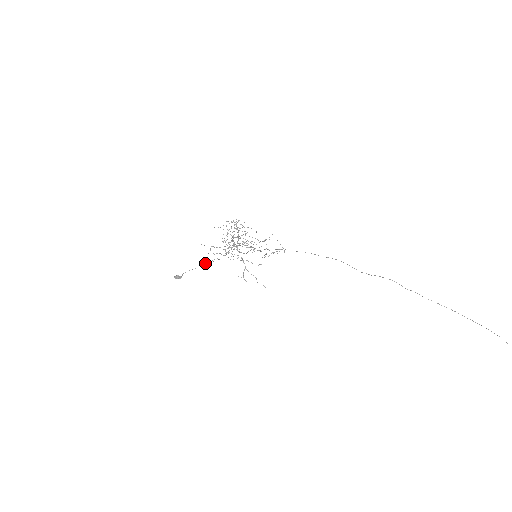
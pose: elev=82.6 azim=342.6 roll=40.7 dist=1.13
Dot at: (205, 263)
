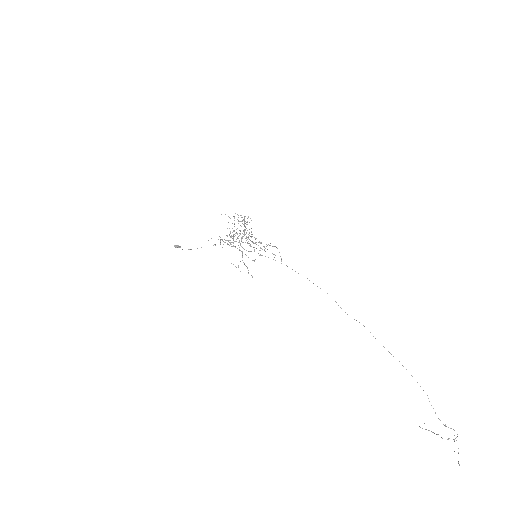
Dot at: occluded
